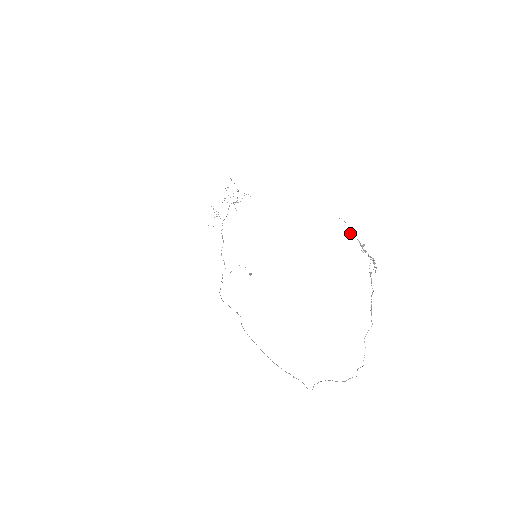
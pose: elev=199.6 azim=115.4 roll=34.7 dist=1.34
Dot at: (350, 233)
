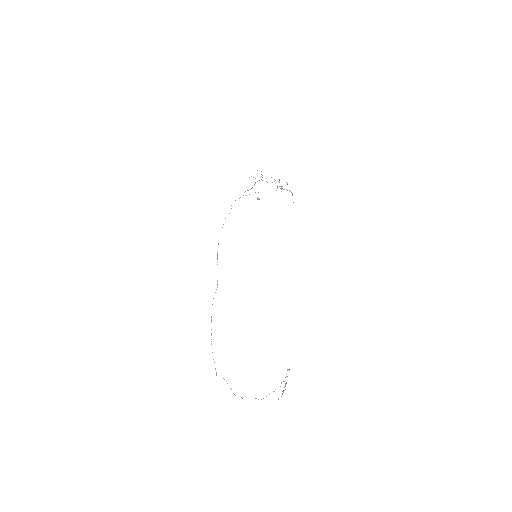
Dot at: occluded
